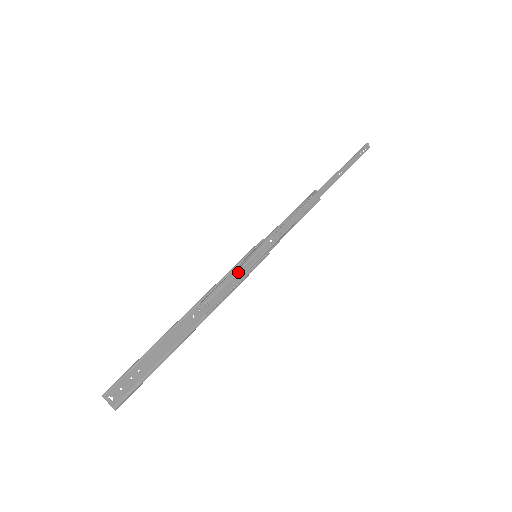
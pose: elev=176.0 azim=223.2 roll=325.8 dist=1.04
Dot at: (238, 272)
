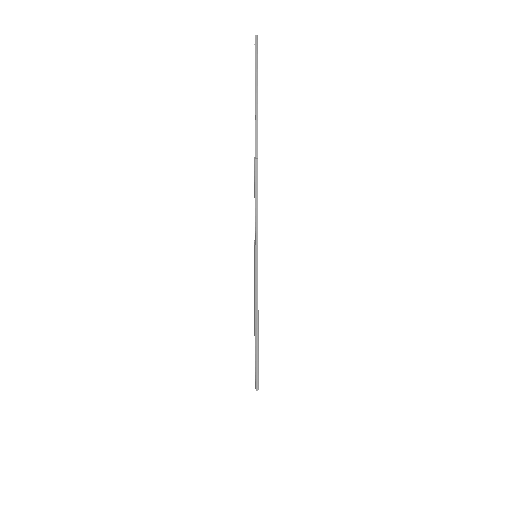
Dot at: (256, 278)
